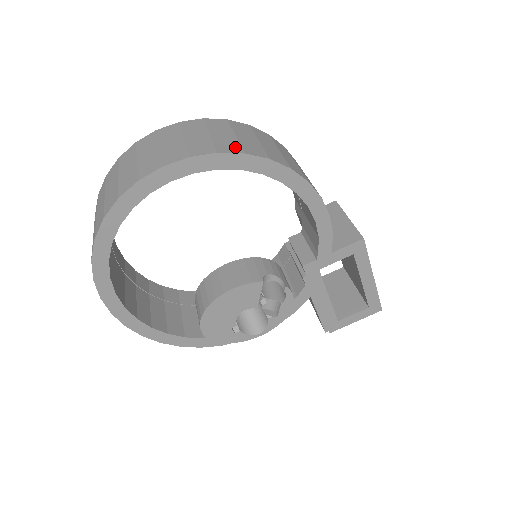
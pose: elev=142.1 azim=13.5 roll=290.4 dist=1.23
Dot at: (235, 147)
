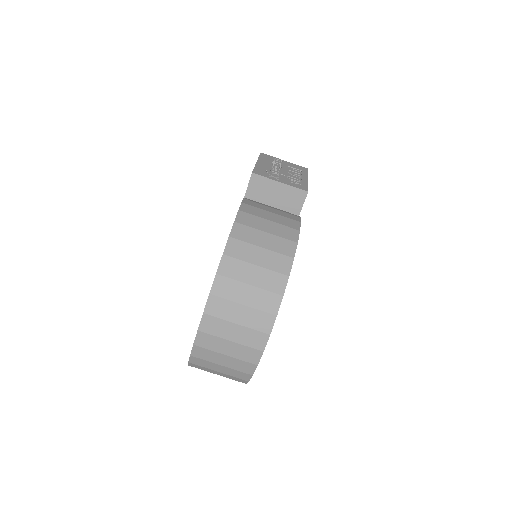
Dot at: (272, 298)
